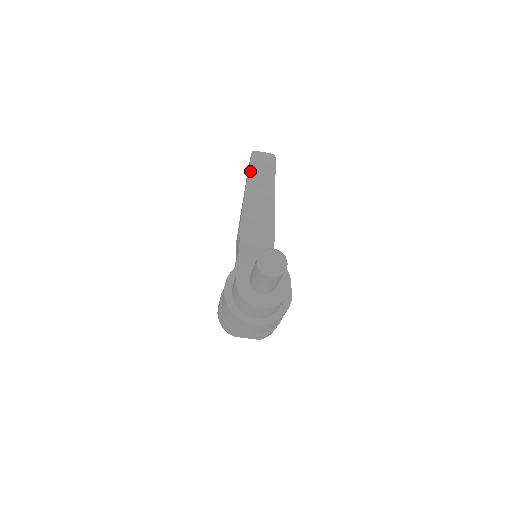
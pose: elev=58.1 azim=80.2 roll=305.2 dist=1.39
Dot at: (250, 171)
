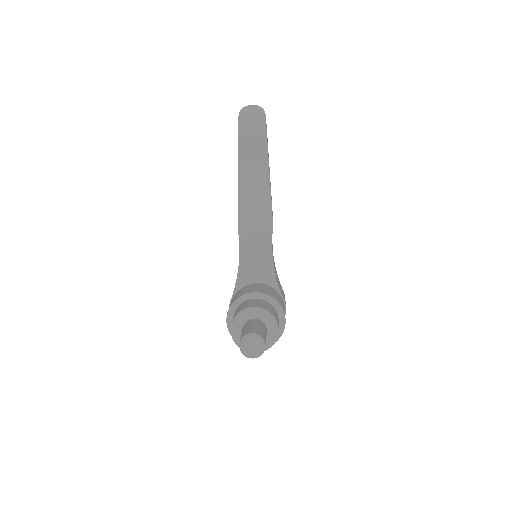
Dot at: (240, 143)
